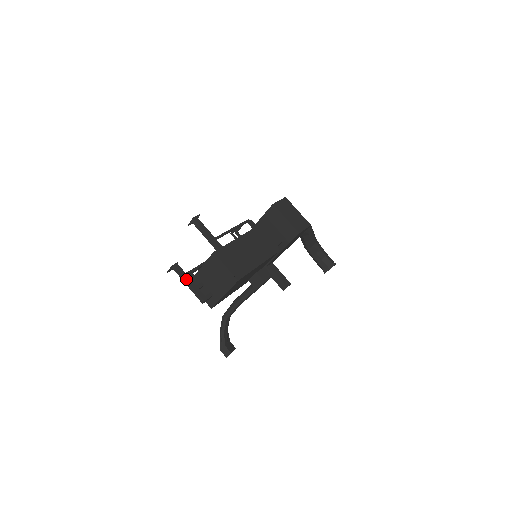
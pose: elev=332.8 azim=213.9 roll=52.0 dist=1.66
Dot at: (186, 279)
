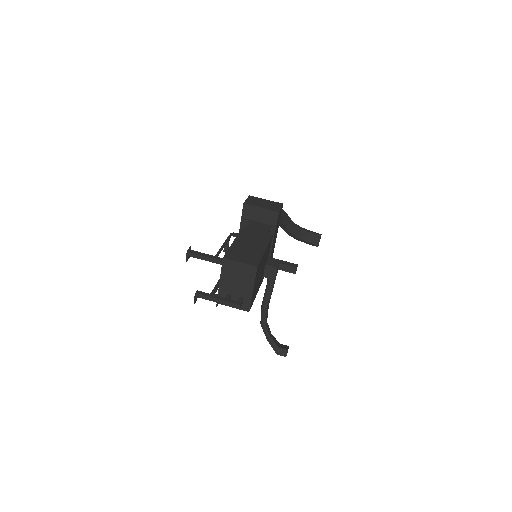
Dot at: (213, 297)
